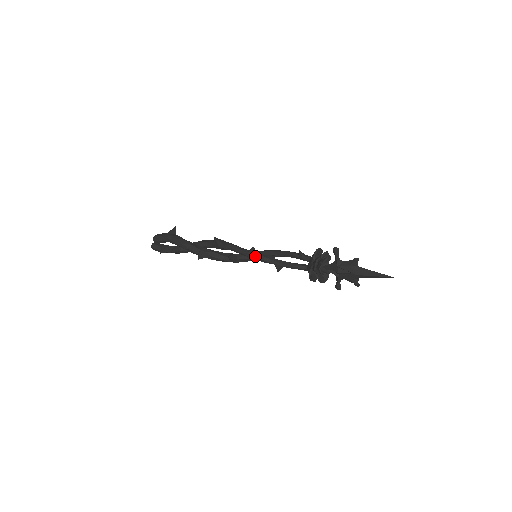
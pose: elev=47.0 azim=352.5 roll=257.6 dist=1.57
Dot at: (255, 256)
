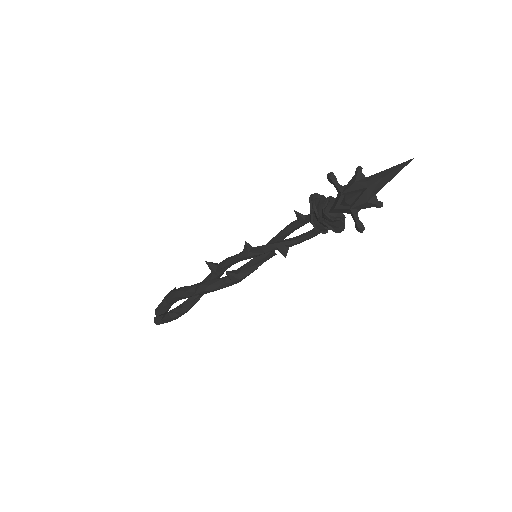
Dot at: (251, 251)
